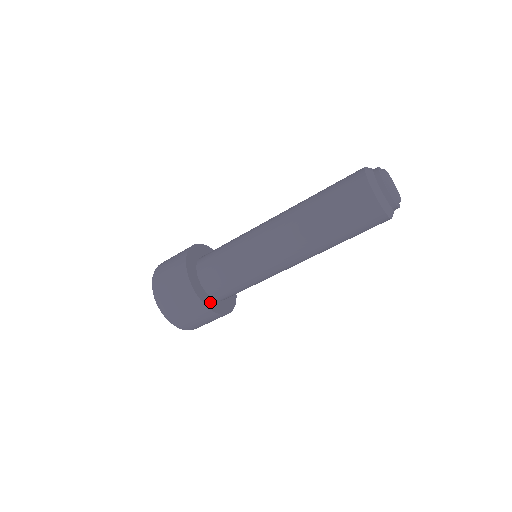
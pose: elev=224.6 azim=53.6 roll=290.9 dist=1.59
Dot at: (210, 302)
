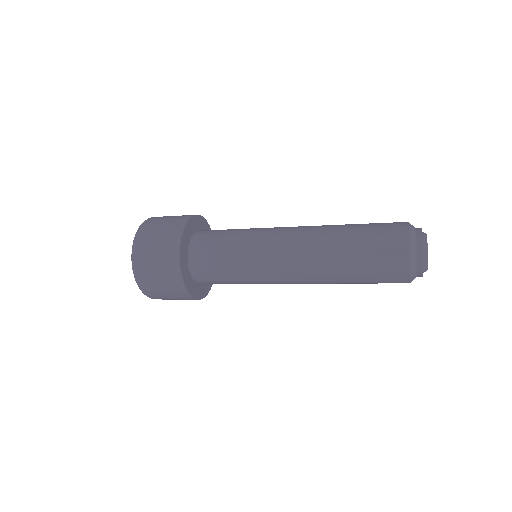
Dot at: (195, 289)
